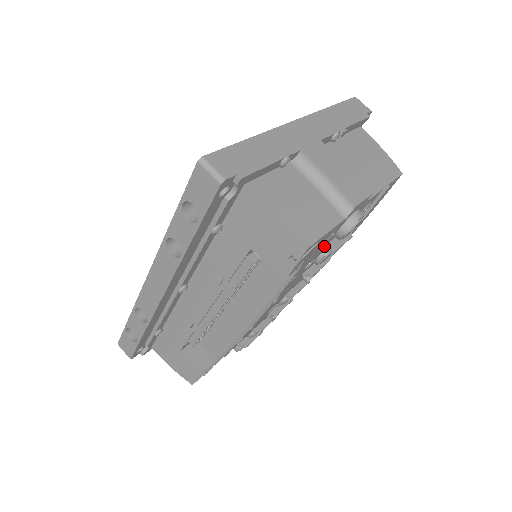
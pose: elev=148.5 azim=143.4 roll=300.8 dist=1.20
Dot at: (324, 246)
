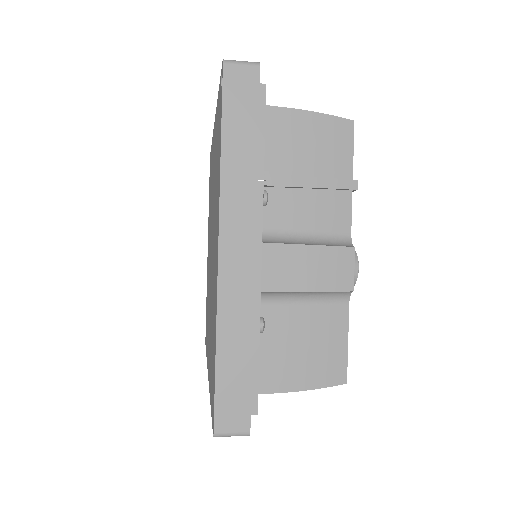
Dot at: occluded
